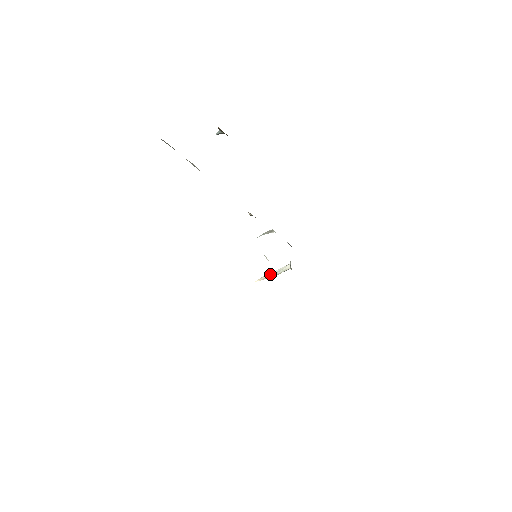
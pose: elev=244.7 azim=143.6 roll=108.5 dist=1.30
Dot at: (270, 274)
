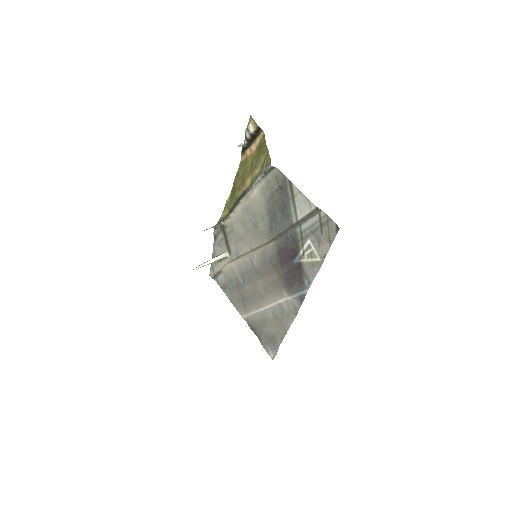
Dot at: (208, 262)
